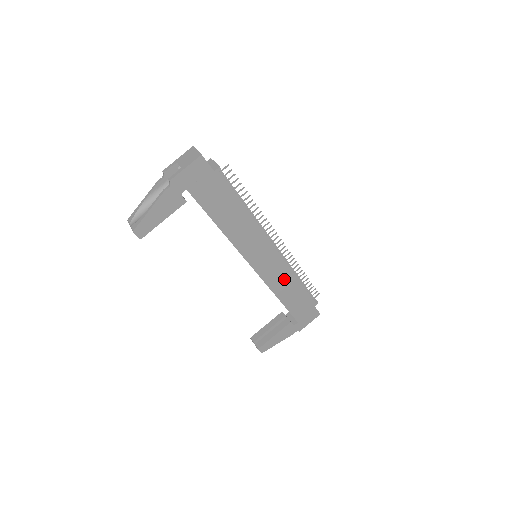
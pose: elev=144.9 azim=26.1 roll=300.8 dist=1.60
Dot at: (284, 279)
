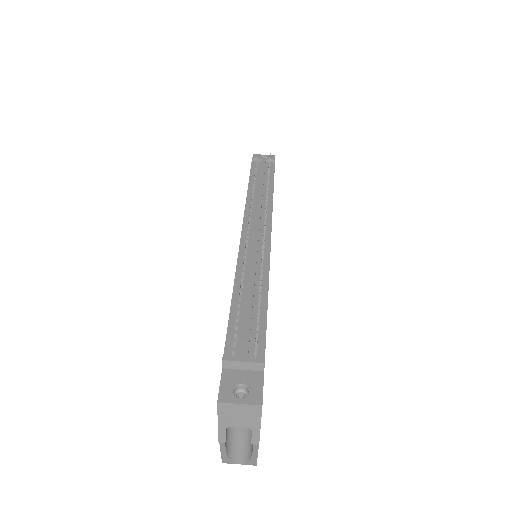
Dot at: occluded
